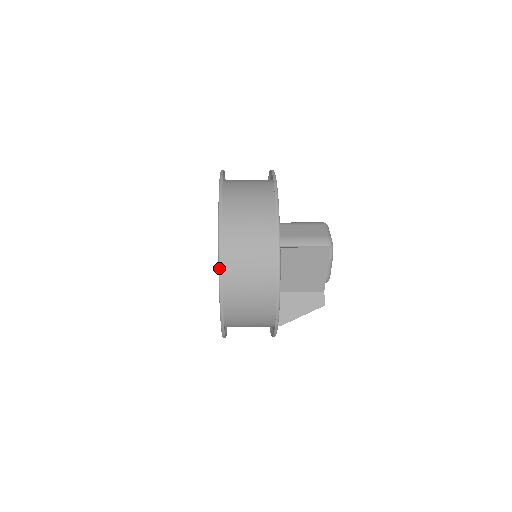
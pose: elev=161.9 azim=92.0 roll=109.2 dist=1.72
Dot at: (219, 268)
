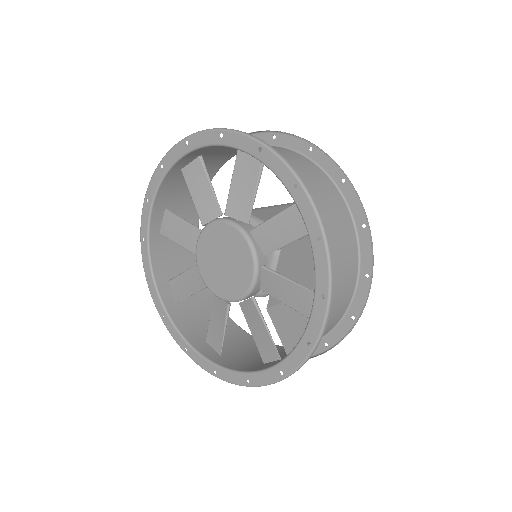
Dot at: (328, 250)
